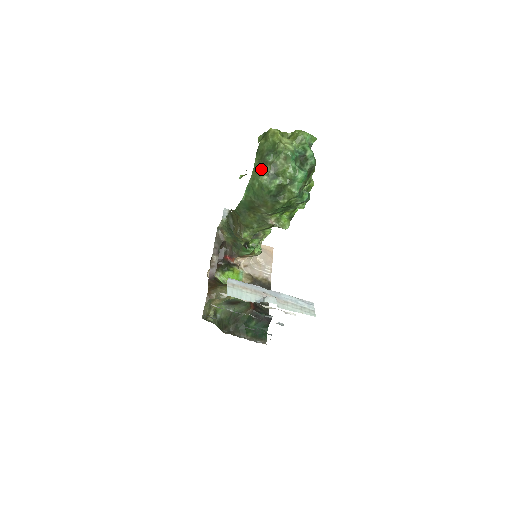
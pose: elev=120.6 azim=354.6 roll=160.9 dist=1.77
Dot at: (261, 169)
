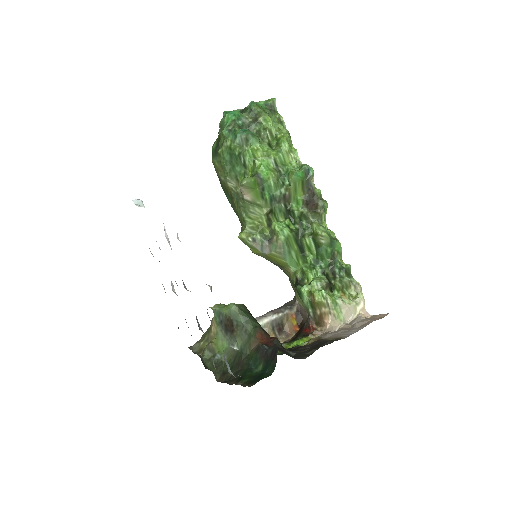
Dot at: occluded
